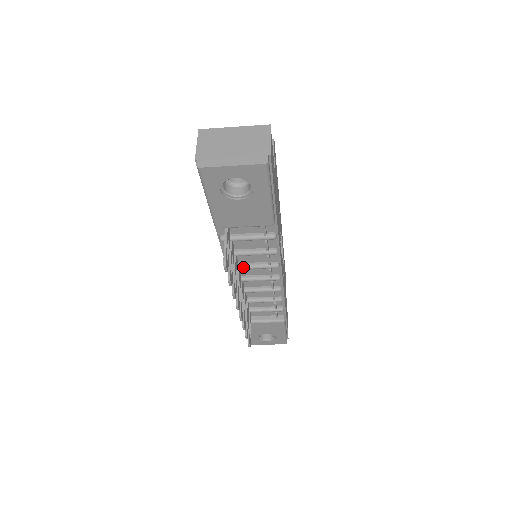
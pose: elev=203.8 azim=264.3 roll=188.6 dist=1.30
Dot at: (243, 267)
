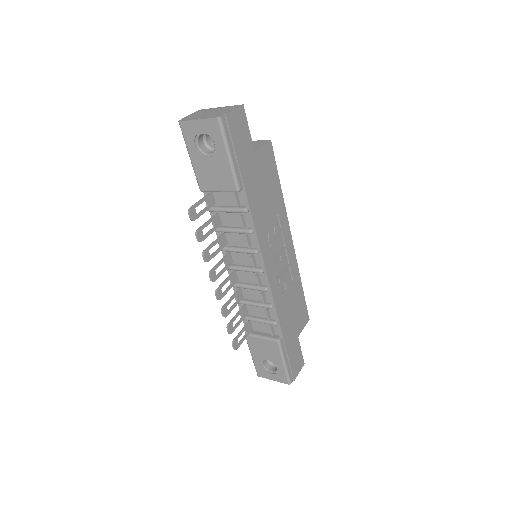
Dot at: (230, 249)
